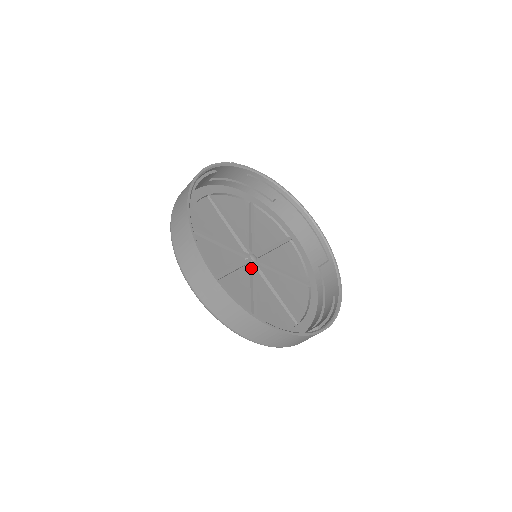
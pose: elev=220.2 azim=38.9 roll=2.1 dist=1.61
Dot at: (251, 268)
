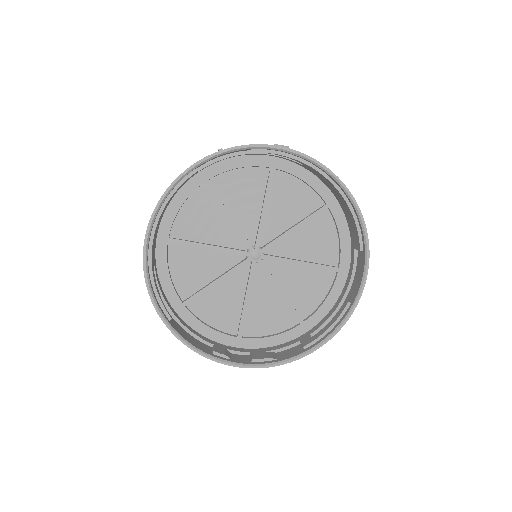
Dot at: (250, 268)
